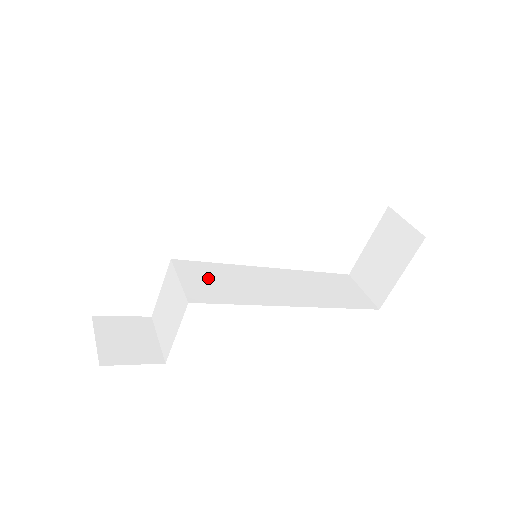
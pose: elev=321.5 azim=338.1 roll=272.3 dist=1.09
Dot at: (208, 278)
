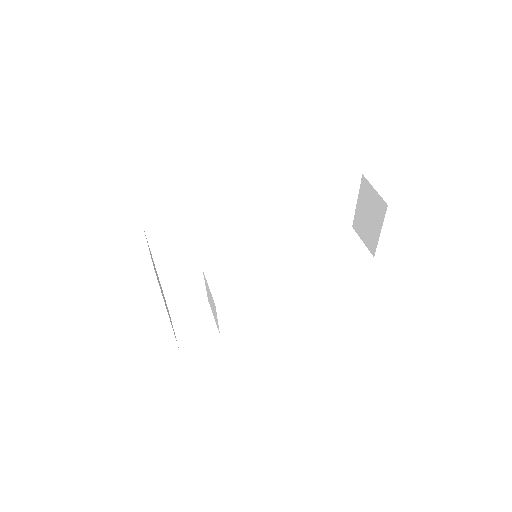
Dot at: (229, 277)
